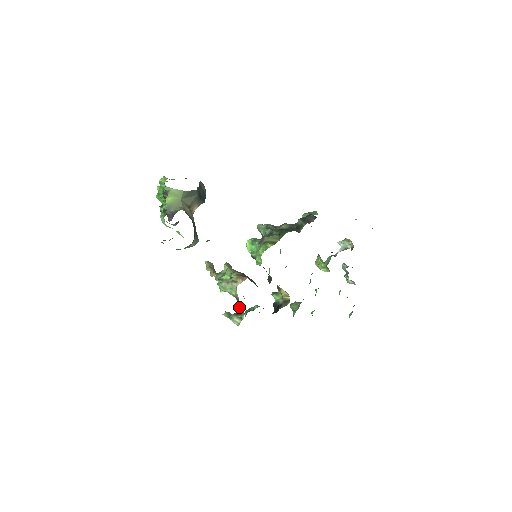
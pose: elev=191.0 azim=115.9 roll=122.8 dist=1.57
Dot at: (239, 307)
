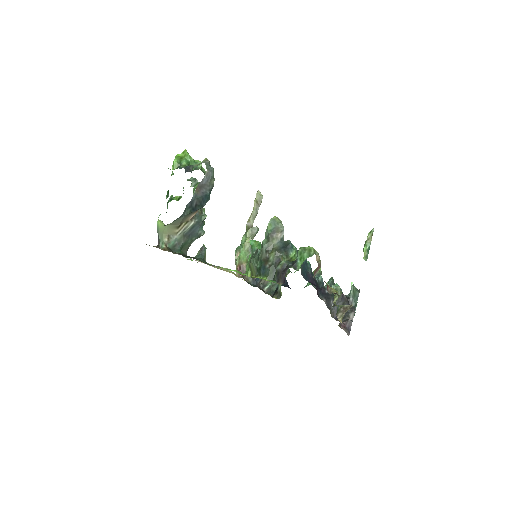
Dot at: occluded
